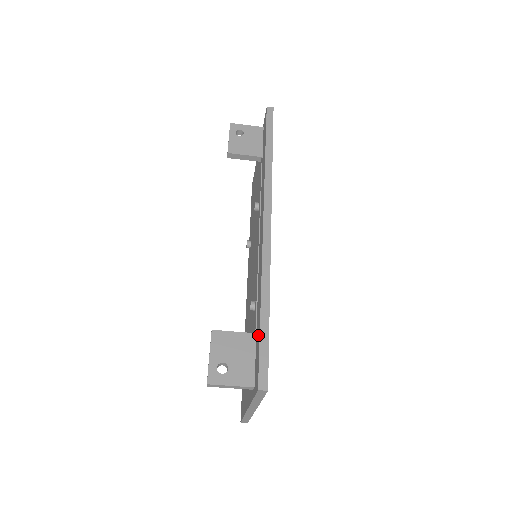
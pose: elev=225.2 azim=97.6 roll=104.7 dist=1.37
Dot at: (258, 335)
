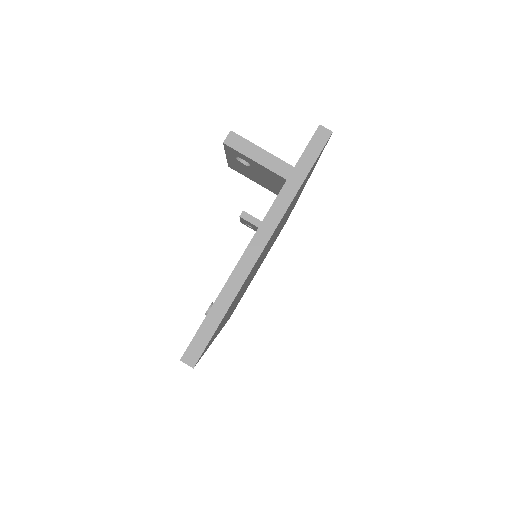
Dot at: occluded
